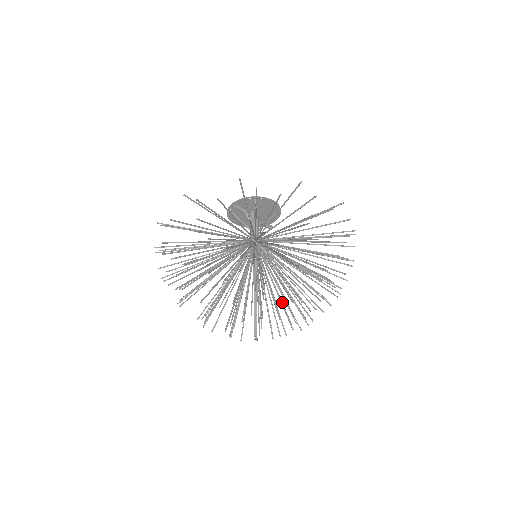
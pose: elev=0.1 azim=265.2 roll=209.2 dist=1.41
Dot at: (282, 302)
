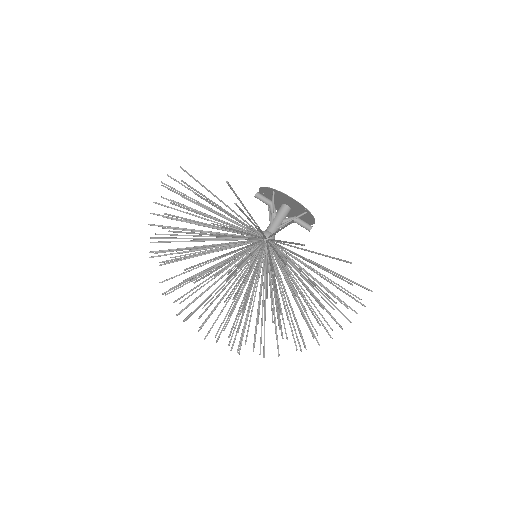
Dot at: (229, 315)
